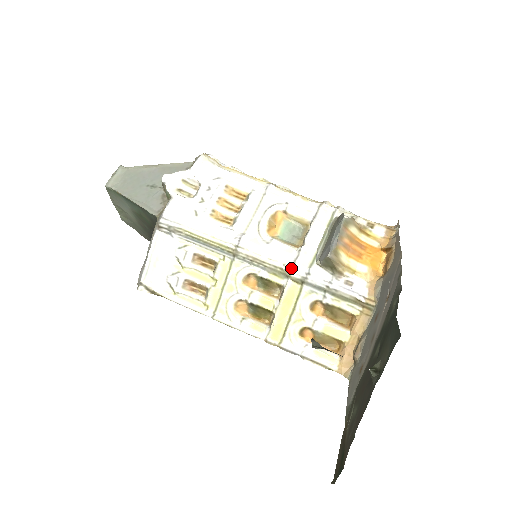
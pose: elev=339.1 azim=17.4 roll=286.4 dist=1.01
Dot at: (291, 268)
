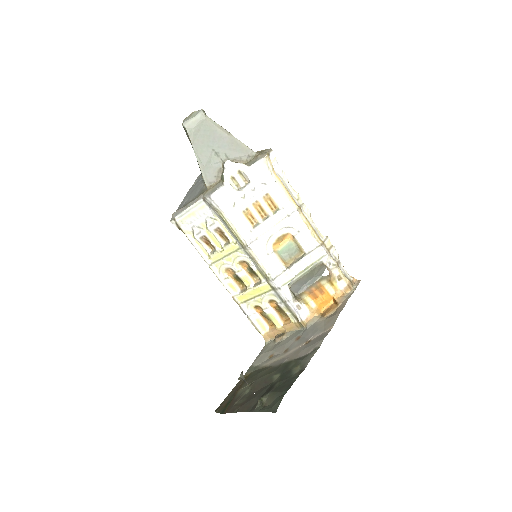
Dot at: (272, 279)
